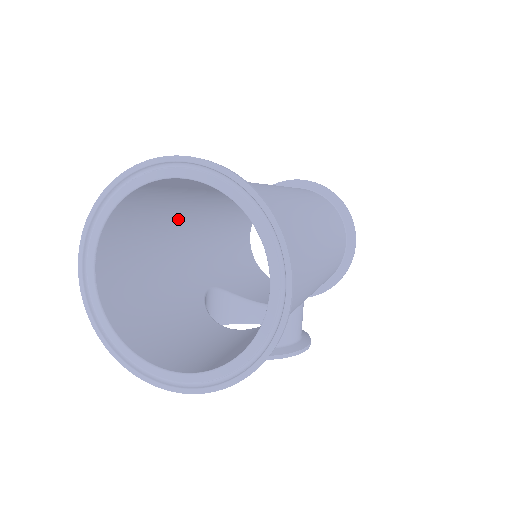
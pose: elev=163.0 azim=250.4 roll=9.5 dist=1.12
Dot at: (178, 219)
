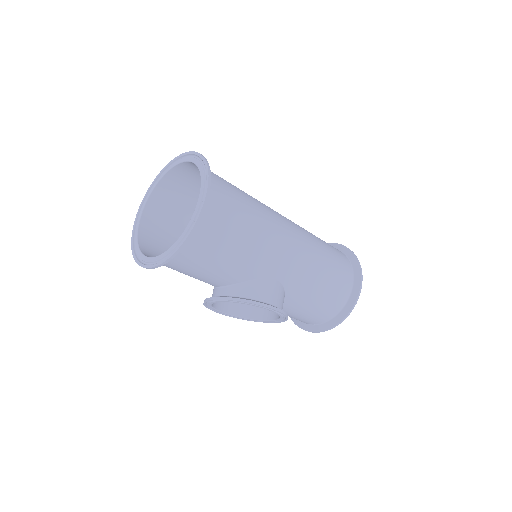
Dot at: occluded
